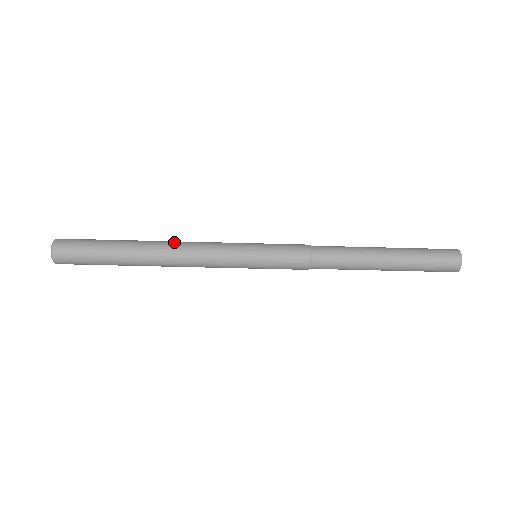
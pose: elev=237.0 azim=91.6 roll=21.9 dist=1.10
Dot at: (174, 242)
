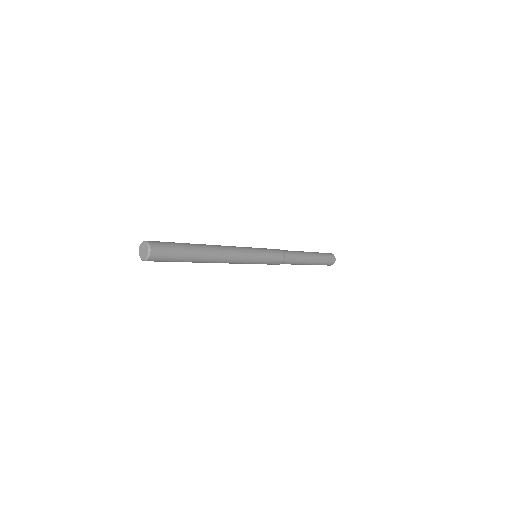
Dot at: (222, 250)
